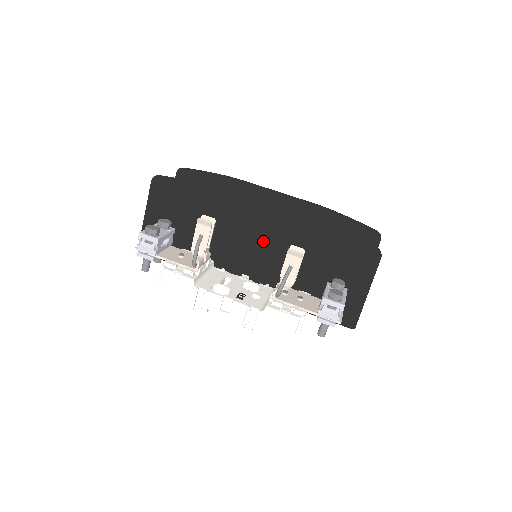
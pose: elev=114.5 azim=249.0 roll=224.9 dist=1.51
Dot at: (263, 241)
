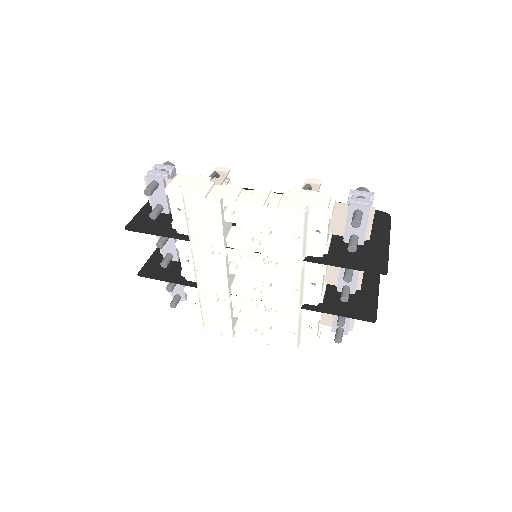
Dot at: occluded
